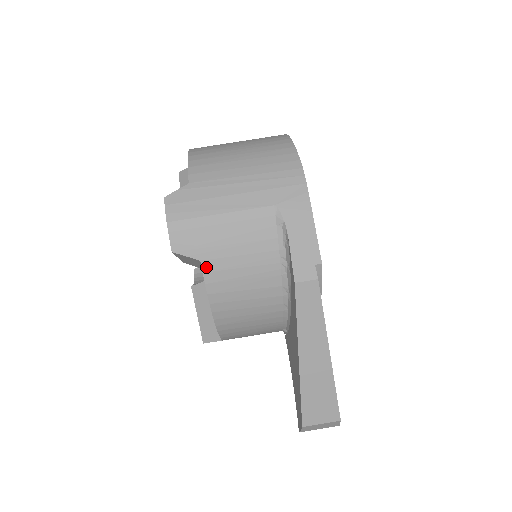
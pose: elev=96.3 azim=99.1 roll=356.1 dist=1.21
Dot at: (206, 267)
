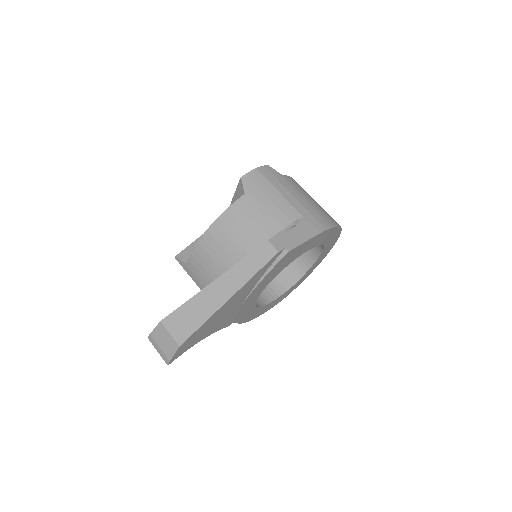
Dot at: (243, 199)
